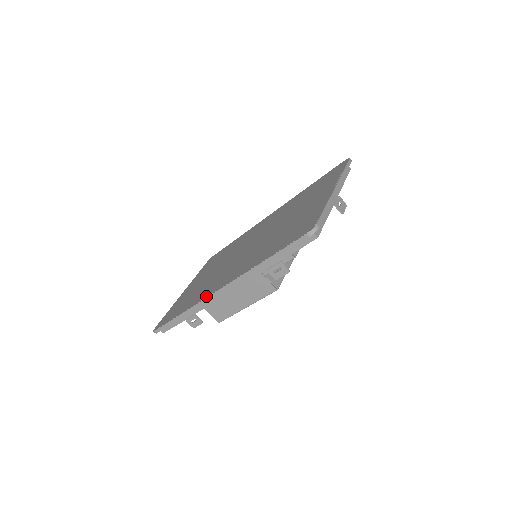
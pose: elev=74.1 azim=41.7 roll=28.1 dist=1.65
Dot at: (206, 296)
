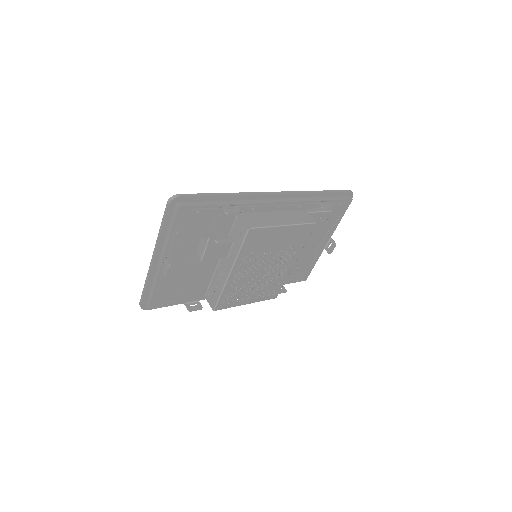
Dot at: occluded
